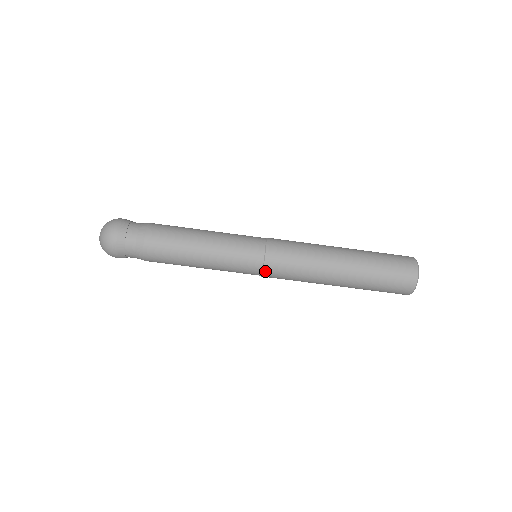
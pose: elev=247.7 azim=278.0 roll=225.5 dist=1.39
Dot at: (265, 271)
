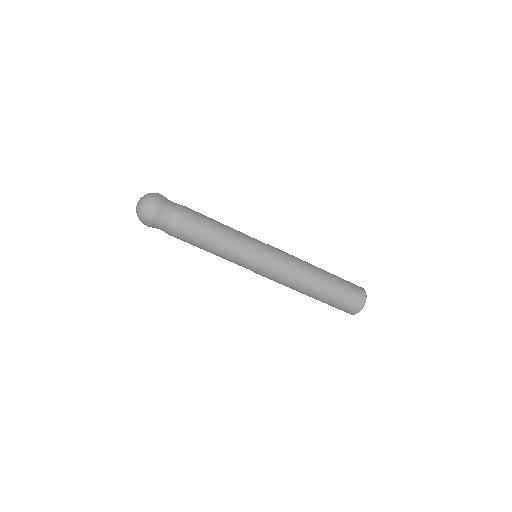
Dot at: (265, 267)
